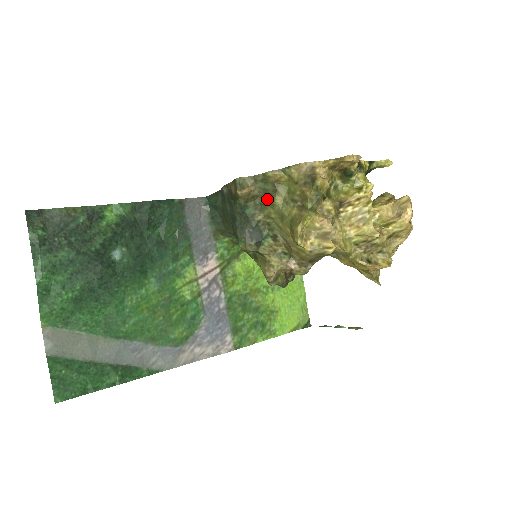
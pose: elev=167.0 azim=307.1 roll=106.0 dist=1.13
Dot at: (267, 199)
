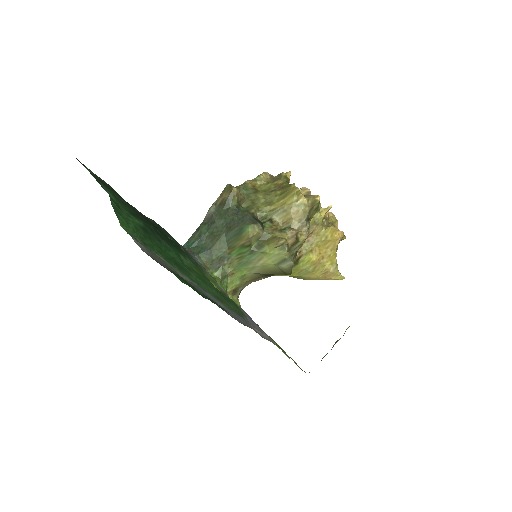
Dot at: (251, 200)
